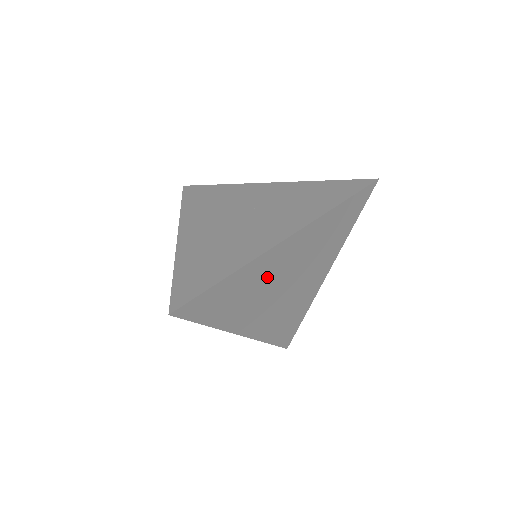
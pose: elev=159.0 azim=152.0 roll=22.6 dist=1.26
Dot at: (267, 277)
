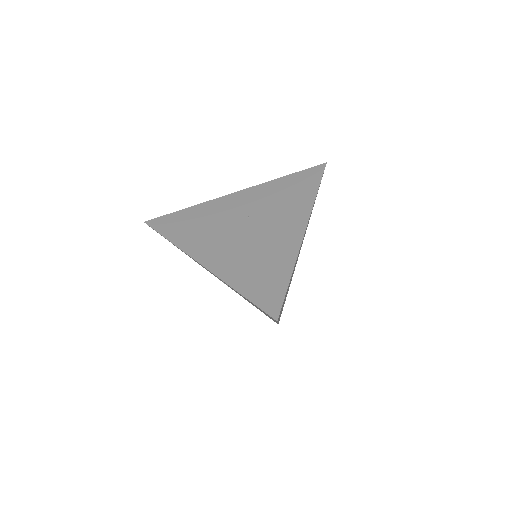
Dot at: occluded
